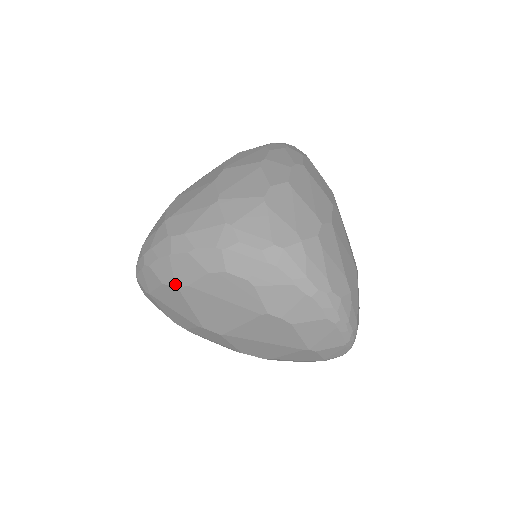
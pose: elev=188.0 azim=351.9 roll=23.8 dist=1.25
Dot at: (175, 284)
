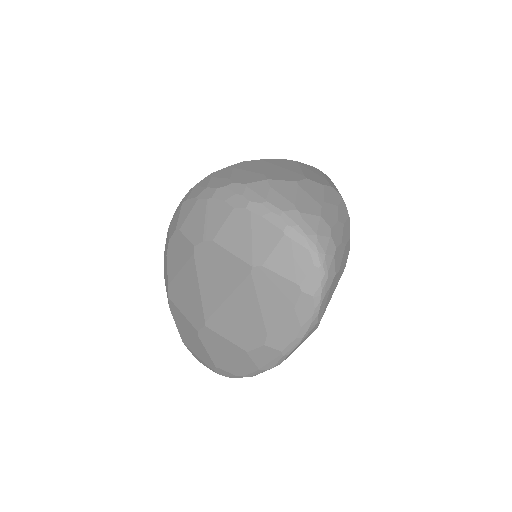
Dot at: (168, 296)
